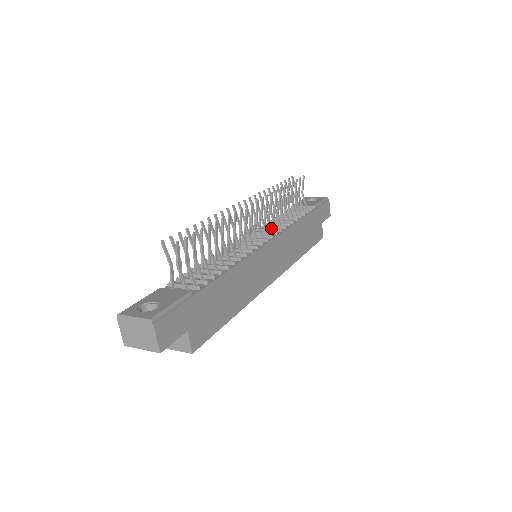
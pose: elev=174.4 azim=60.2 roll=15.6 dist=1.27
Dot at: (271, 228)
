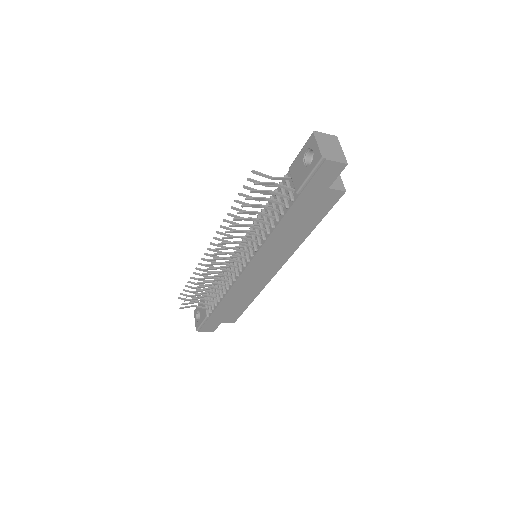
Dot at: (249, 246)
